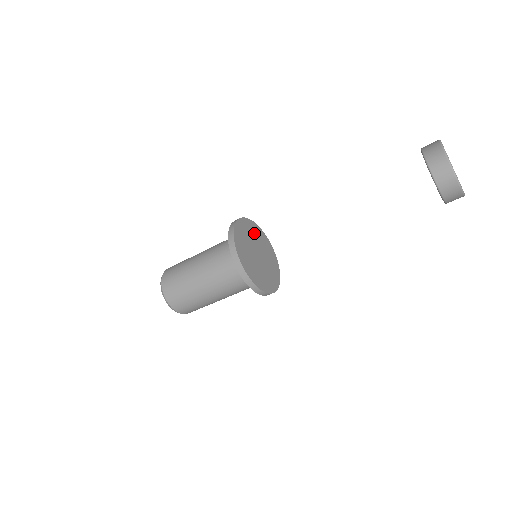
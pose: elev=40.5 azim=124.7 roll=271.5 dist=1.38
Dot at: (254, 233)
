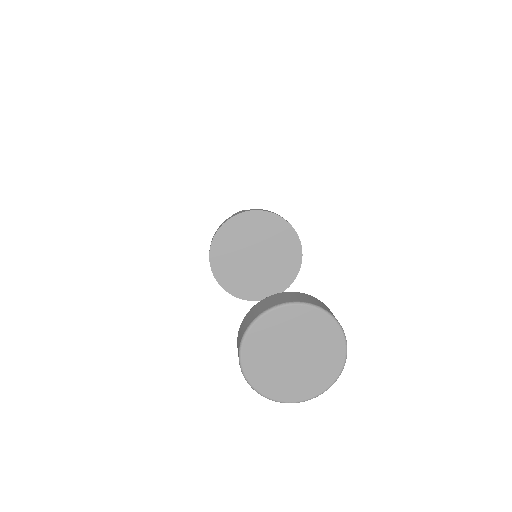
Dot at: (258, 228)
